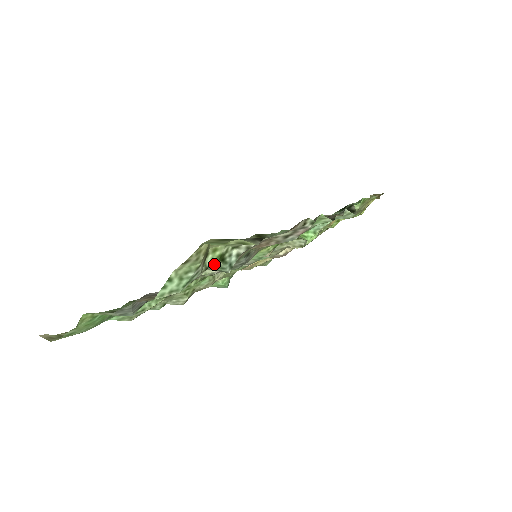
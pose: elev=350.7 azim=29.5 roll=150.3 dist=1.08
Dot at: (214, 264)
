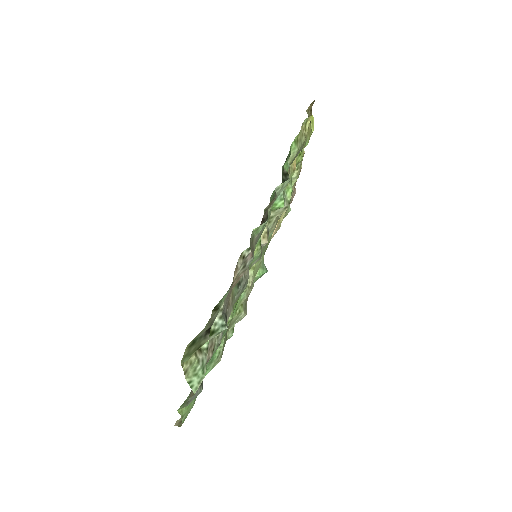
Dot at: (211, 337)
